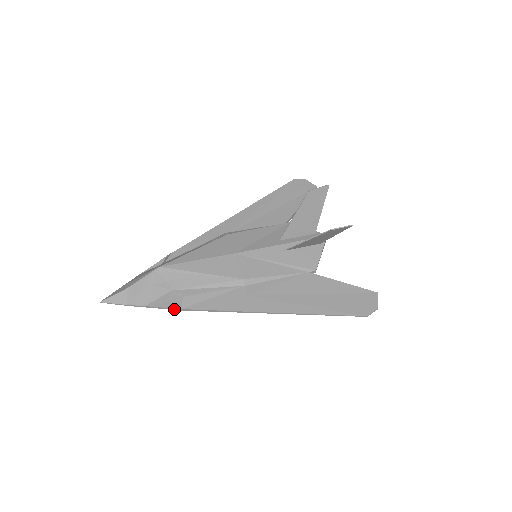
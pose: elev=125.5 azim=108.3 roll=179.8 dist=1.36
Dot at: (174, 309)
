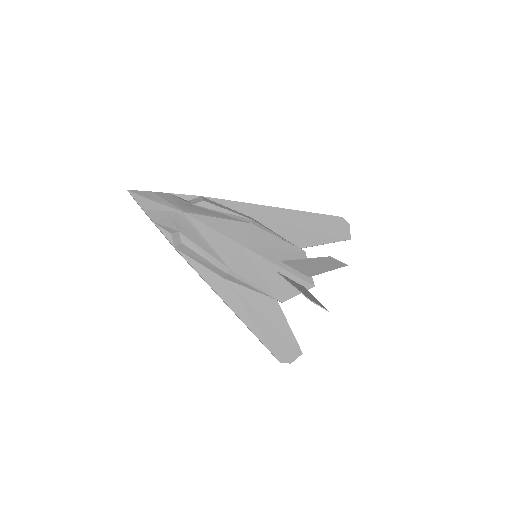
Dot at: (170, 242)
